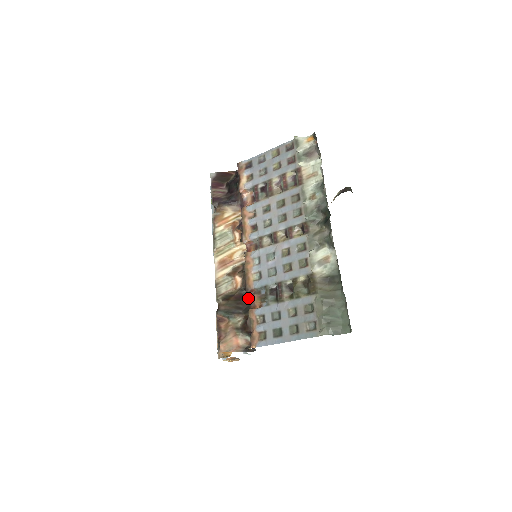
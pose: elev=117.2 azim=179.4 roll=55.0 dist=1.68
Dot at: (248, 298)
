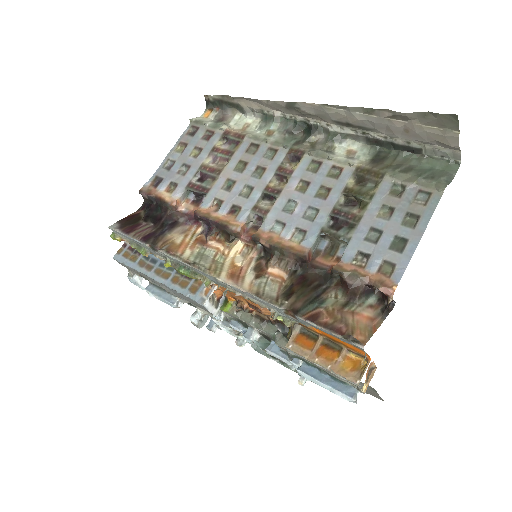
Dot at: (313, 269)
